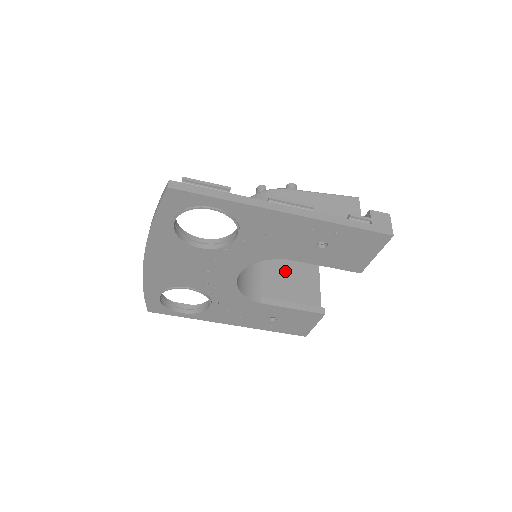
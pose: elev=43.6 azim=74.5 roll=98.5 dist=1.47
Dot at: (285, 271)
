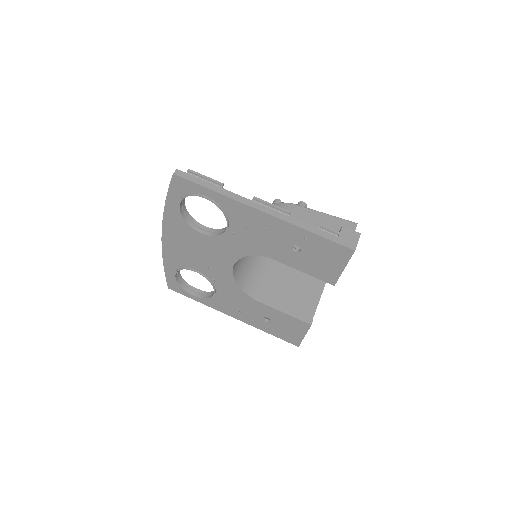
Dot at: (289, 281)
